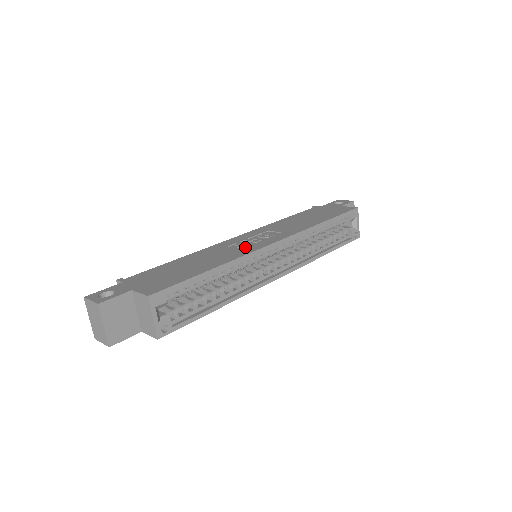
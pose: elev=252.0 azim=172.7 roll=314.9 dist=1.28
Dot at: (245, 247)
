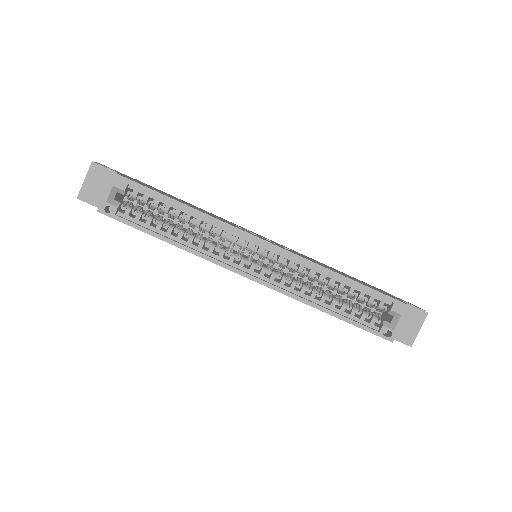
Dot at: occluded
